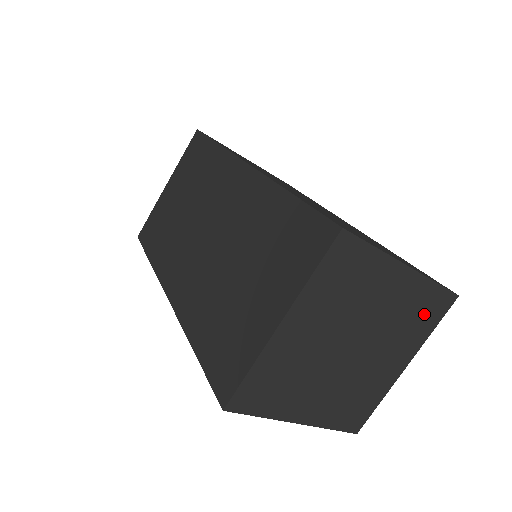
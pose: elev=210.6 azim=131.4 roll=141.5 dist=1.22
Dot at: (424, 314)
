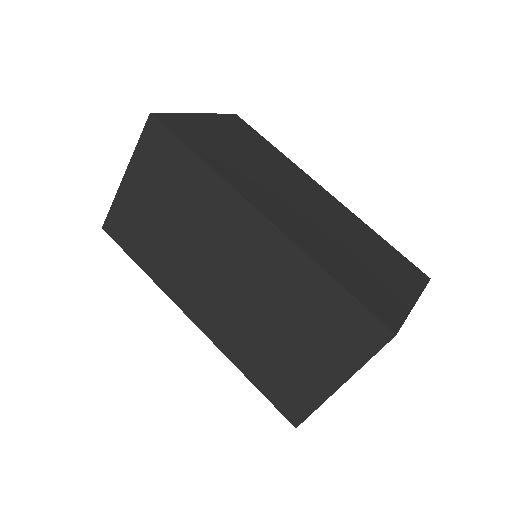
Dot at: occluded
